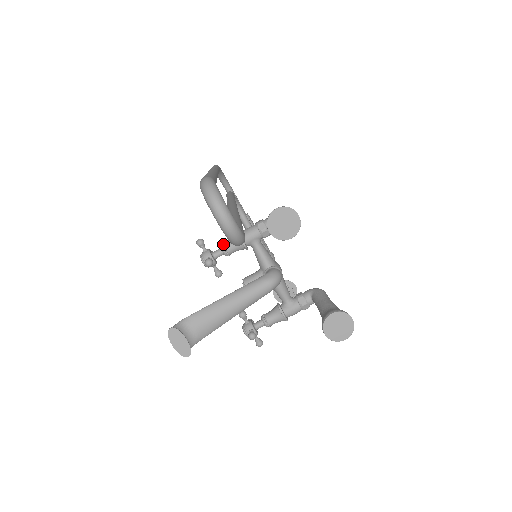
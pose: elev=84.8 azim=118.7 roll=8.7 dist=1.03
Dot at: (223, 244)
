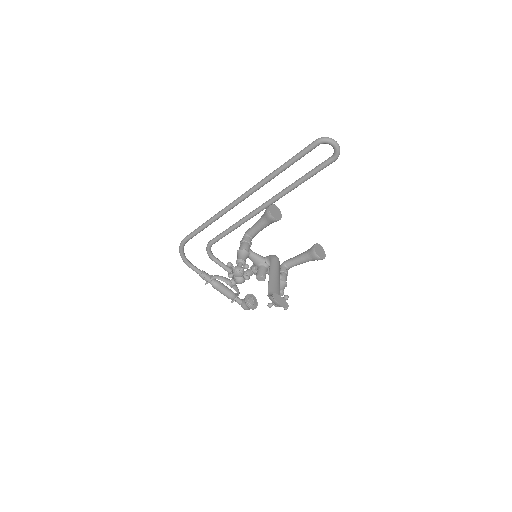
Dot at: (239, 259)
